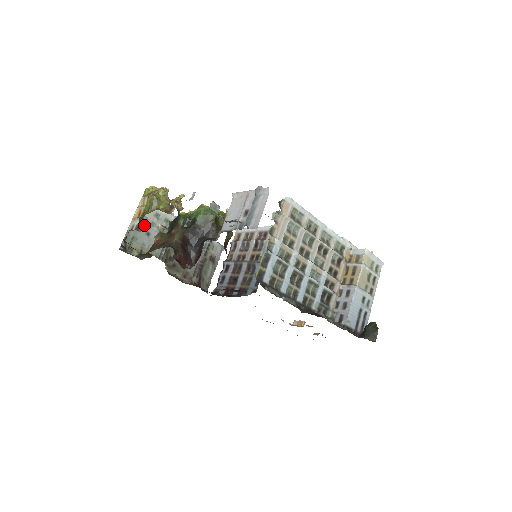
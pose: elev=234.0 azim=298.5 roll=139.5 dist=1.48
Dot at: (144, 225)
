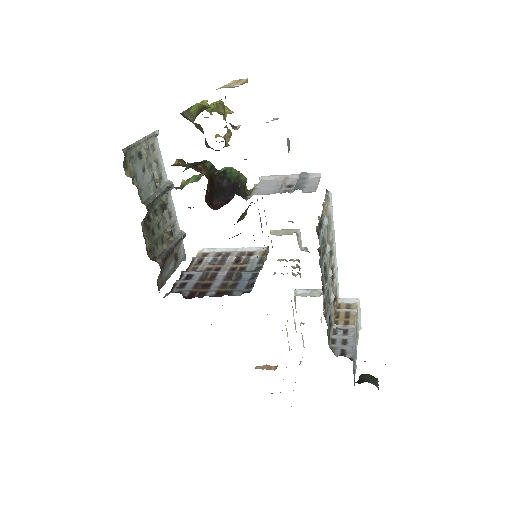
Dot at: (146, 157)
